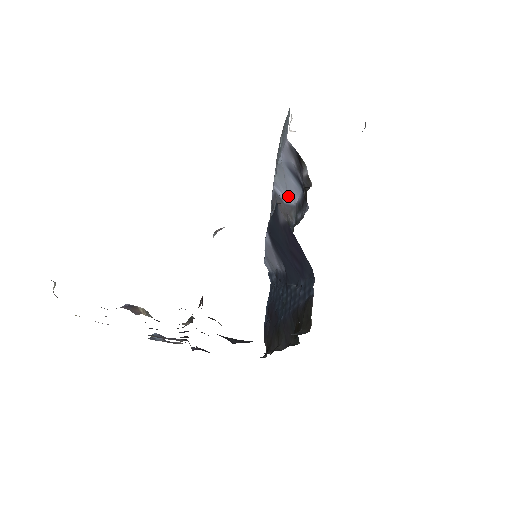
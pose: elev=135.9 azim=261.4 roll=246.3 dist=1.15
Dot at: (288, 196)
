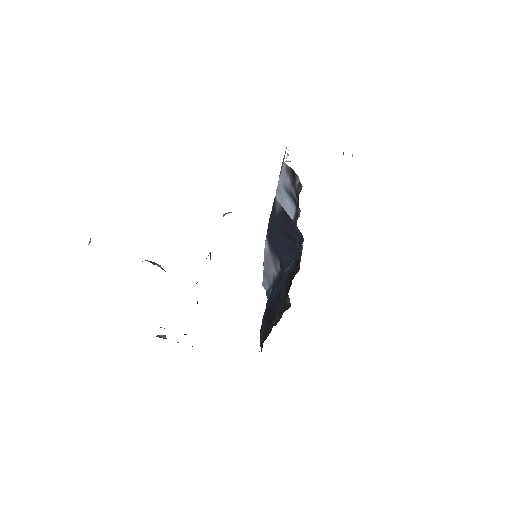
Dot at: occluded
